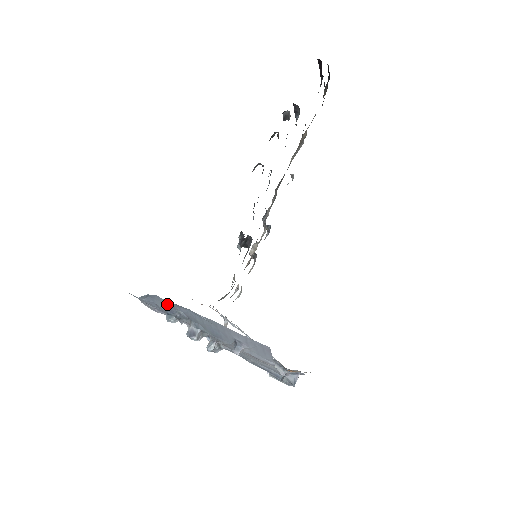
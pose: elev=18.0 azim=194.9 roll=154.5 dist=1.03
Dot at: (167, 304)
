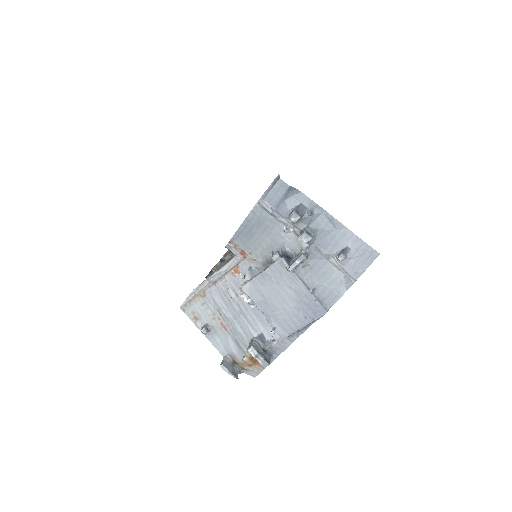
Dot at: (303, 203)
